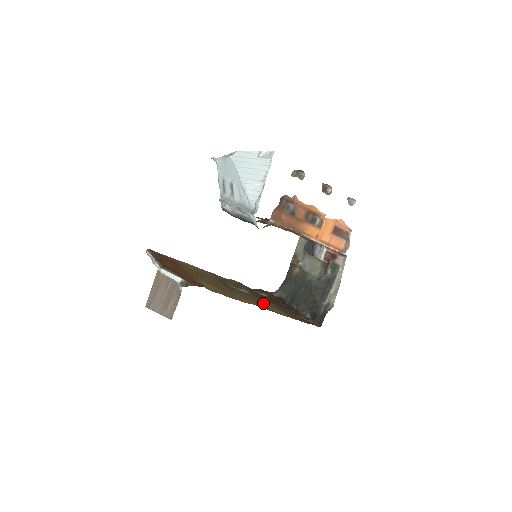
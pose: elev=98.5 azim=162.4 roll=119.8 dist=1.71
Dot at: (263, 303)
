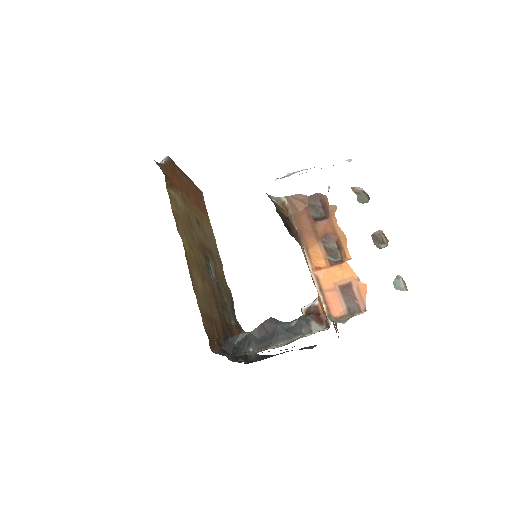
Dot at: (202, 279)
